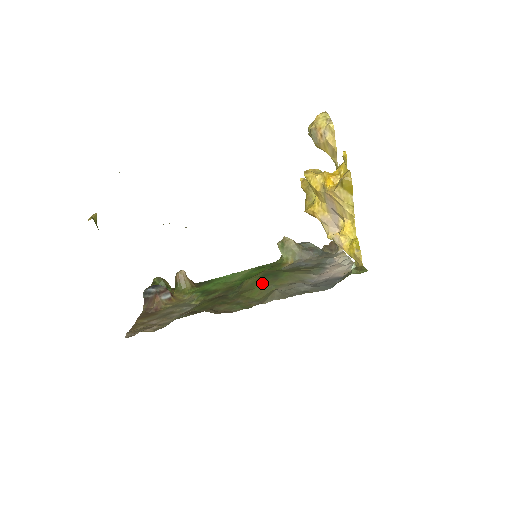
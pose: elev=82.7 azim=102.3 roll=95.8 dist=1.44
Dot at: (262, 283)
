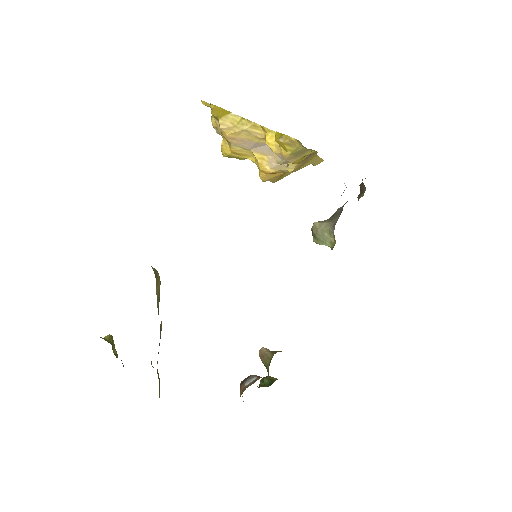
Dot at: occluded
